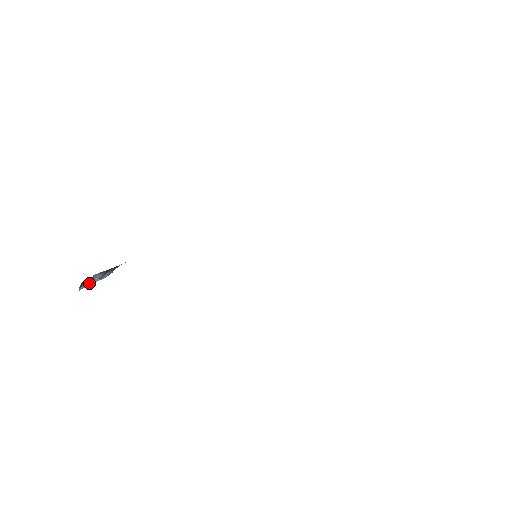
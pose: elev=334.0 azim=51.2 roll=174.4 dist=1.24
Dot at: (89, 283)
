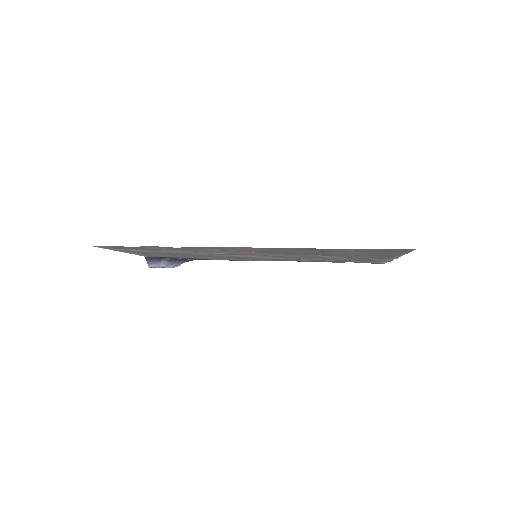
Dot at: (157, 265)
